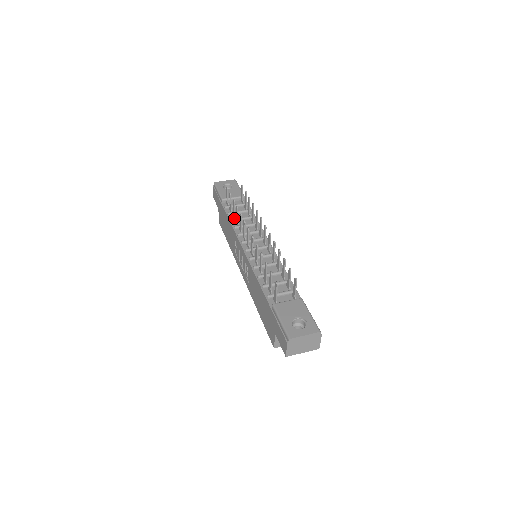
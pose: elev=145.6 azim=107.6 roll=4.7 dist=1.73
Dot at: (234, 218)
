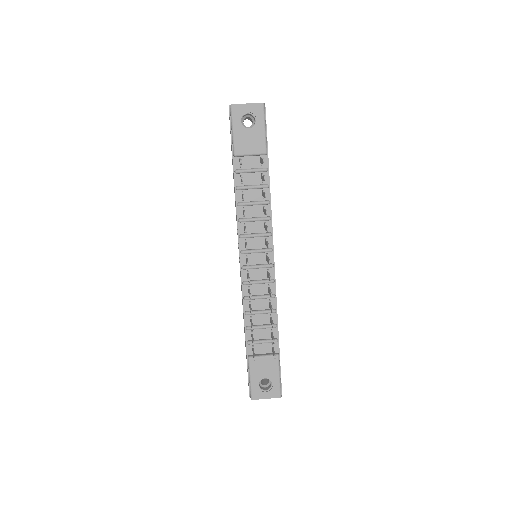
Dot at: (242, 200)
